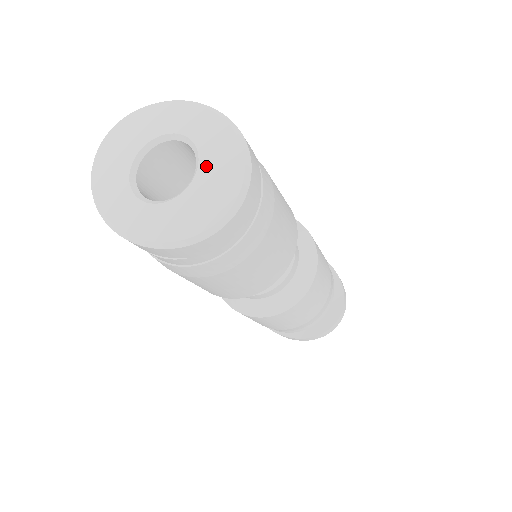
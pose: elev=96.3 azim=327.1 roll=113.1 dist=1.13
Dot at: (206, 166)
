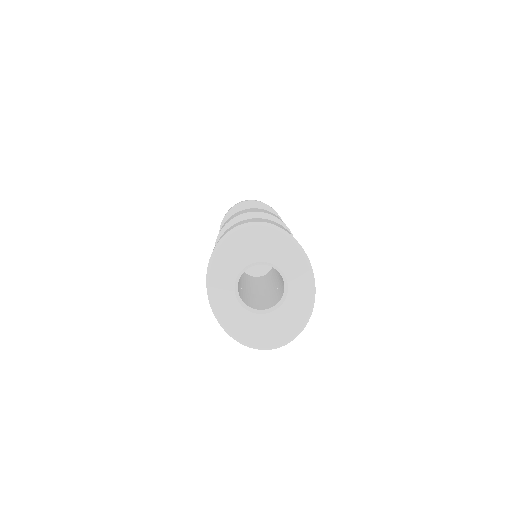
Dot at: (281, 313)
